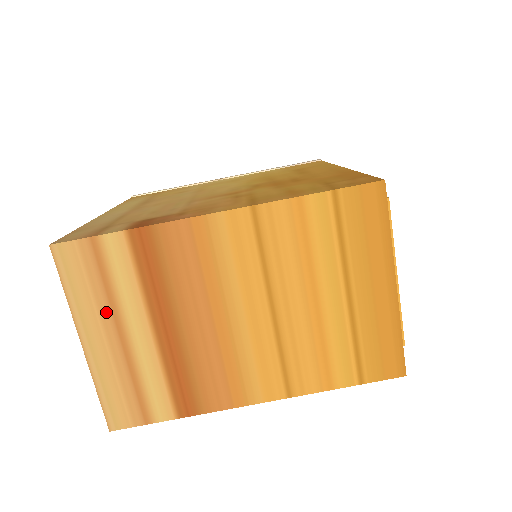
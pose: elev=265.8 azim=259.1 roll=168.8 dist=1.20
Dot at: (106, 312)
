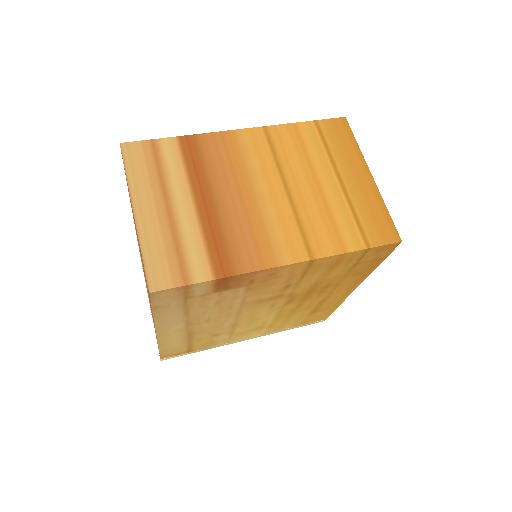
Dot at: (157, 189)
